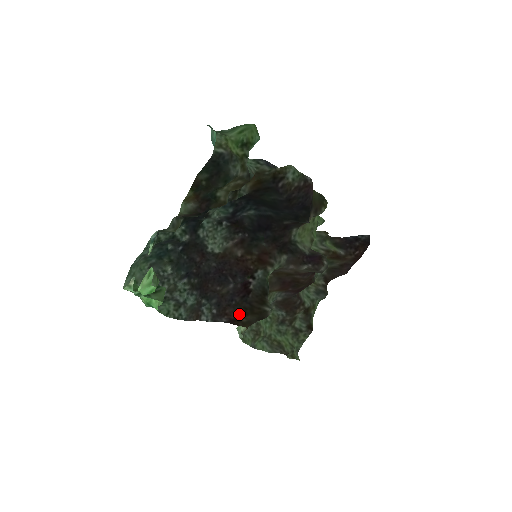
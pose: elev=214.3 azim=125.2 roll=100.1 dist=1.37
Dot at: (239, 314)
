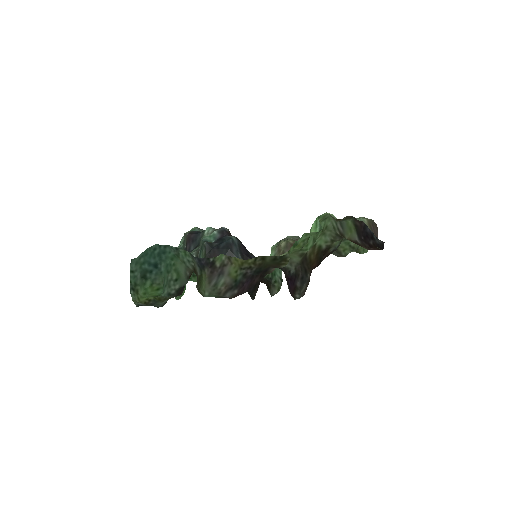
Dot at: occluded
